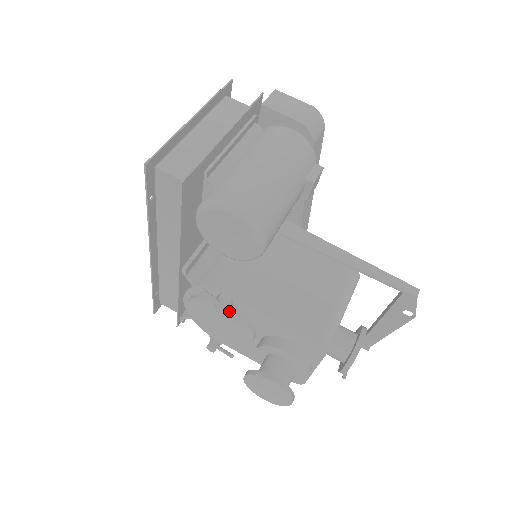
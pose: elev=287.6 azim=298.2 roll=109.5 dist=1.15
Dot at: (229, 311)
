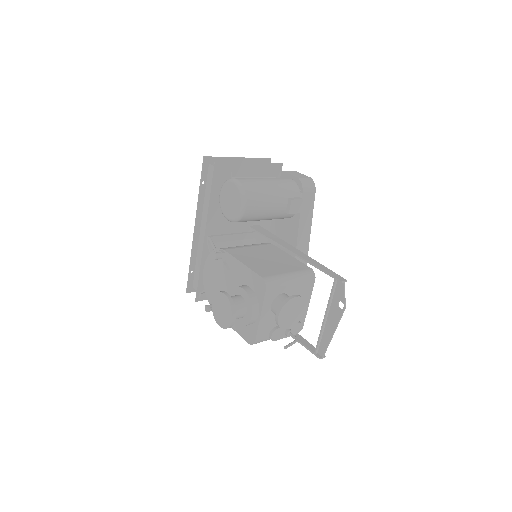
Dot at: (222, 264)
